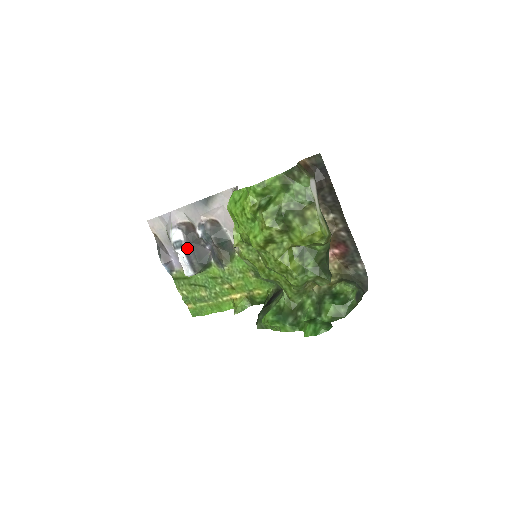
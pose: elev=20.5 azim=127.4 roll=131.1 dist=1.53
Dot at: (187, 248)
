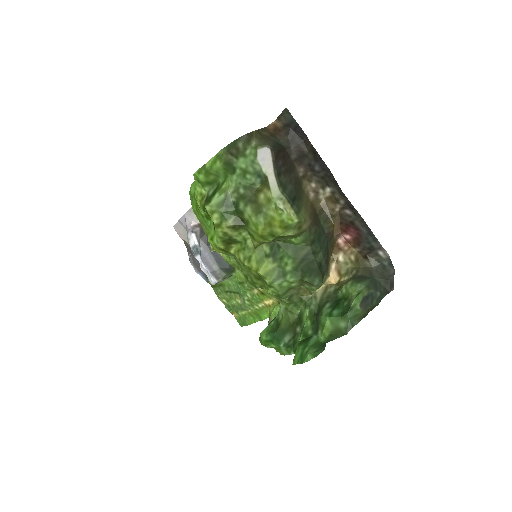
Dot at: (203, 253)
